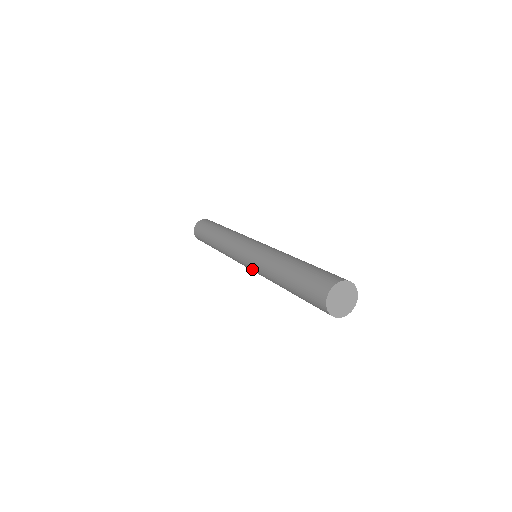
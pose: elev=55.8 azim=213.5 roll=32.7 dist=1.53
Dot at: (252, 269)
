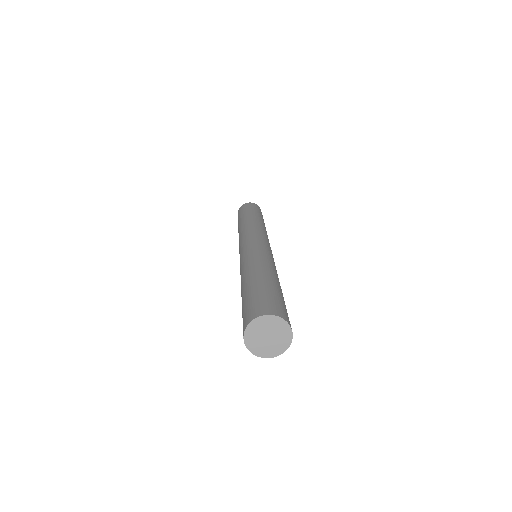
Dot at: occluded
